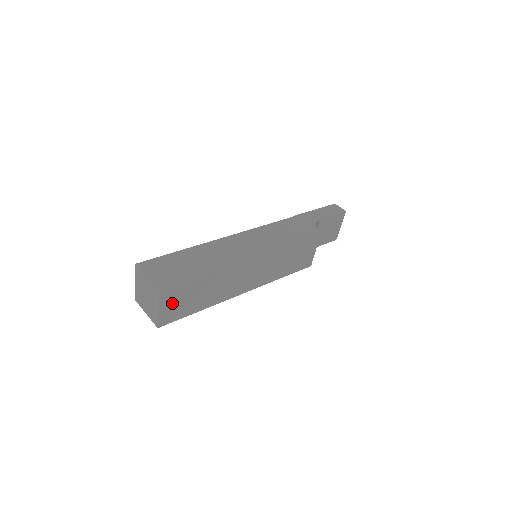
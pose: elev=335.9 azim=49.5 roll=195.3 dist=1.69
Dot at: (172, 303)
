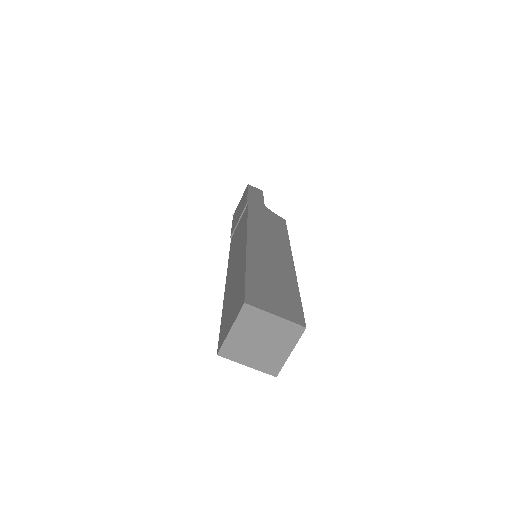
Dot at: occluded
